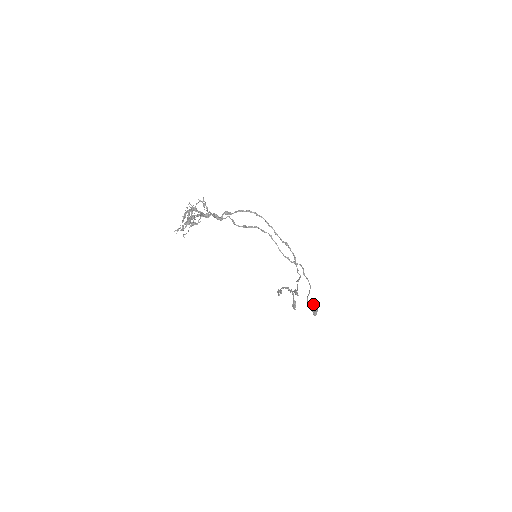
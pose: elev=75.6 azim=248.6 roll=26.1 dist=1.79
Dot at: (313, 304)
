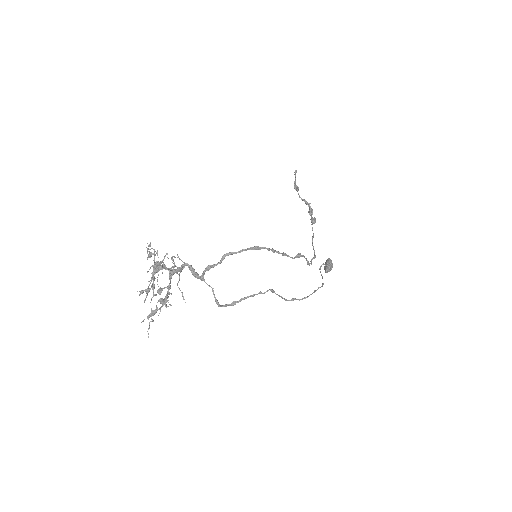
Dot at: (326, 272)
